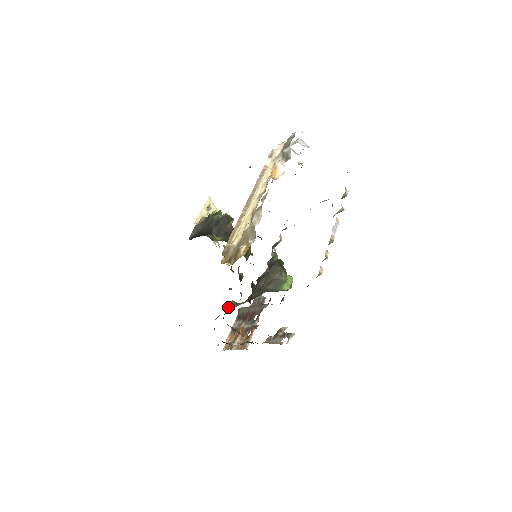
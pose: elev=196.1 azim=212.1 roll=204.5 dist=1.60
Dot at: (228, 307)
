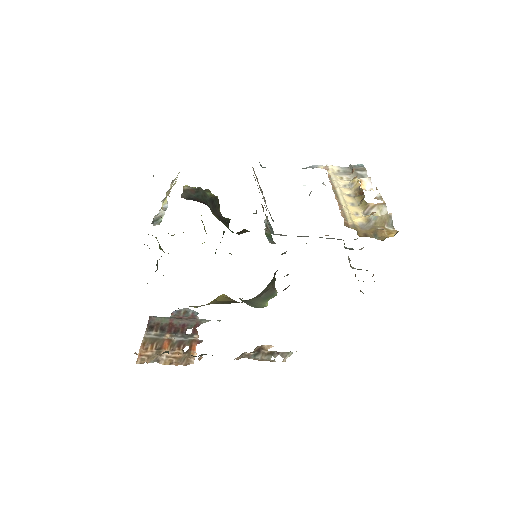
Dot at: occluded
